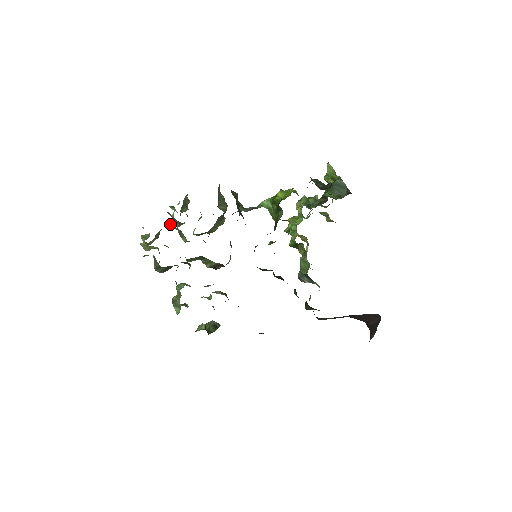
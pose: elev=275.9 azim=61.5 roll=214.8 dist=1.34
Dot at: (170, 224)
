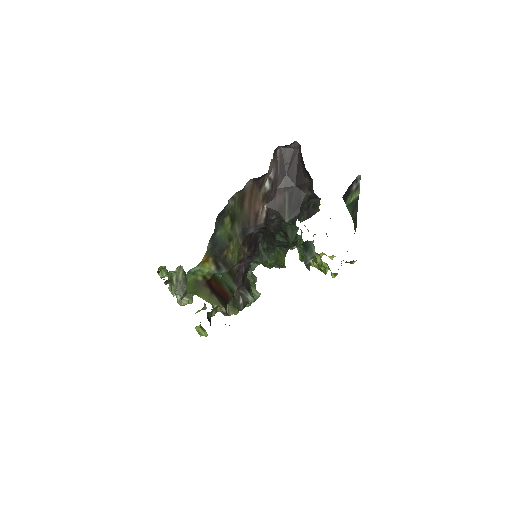
Dot at: occluded
